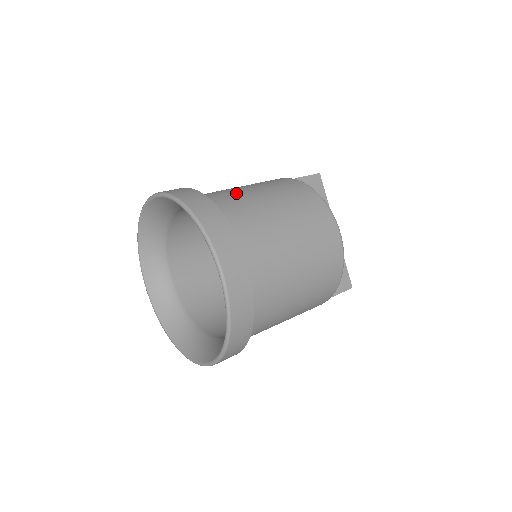
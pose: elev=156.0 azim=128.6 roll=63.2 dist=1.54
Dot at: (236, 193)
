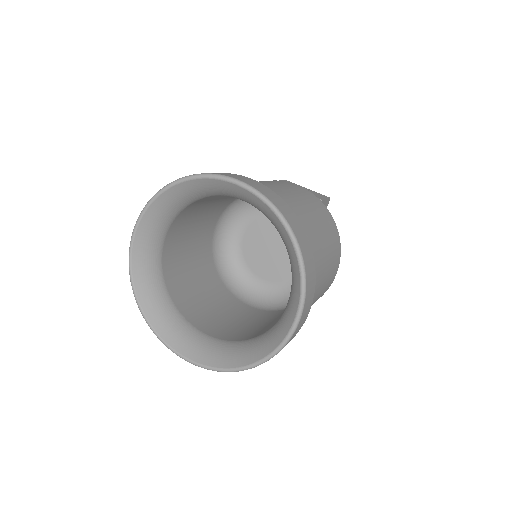
Dot at: (302, 214)
